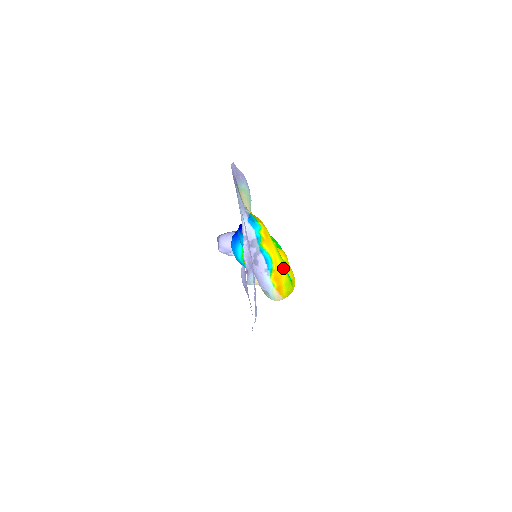
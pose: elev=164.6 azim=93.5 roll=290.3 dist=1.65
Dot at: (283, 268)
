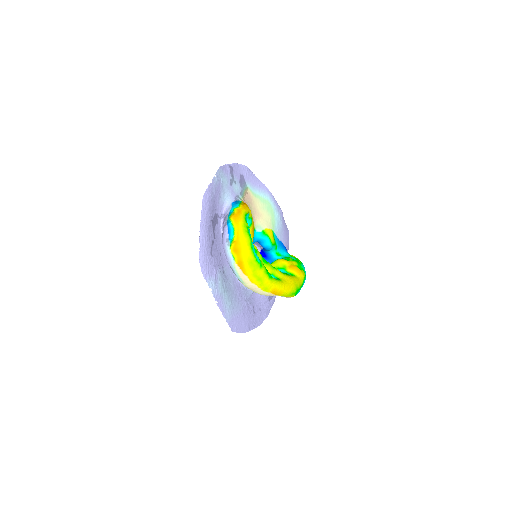
Dot at: (246, 243)
